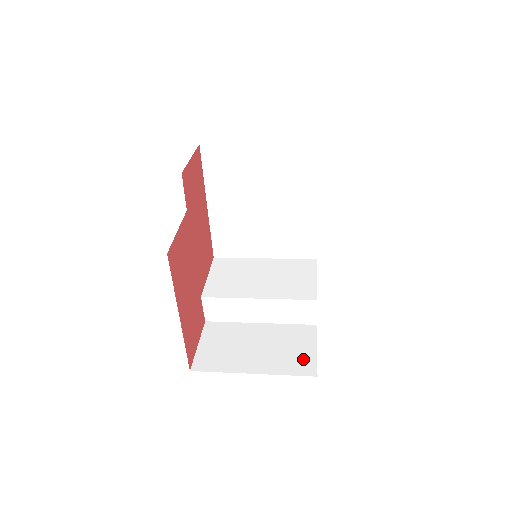
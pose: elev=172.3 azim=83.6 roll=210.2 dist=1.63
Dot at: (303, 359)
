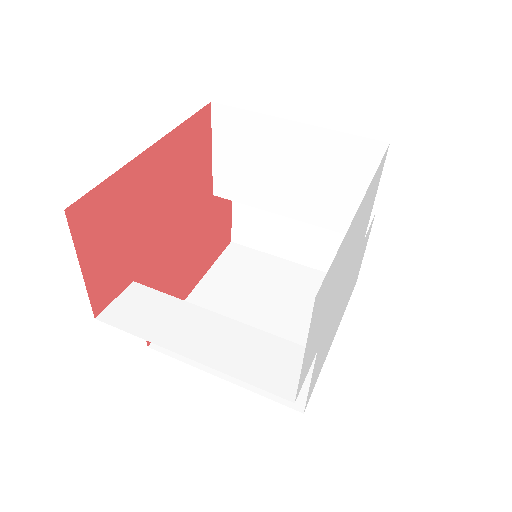
Dot at: occluded
